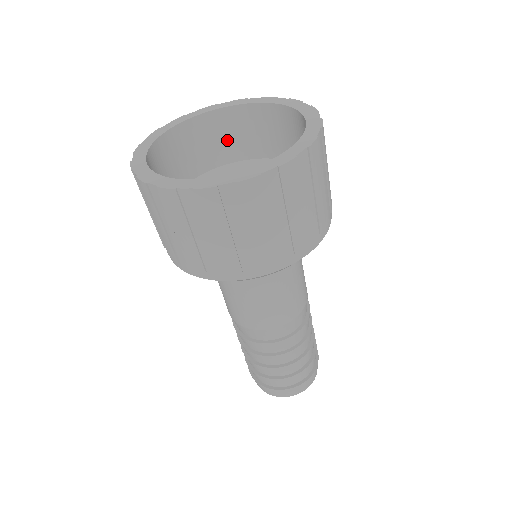
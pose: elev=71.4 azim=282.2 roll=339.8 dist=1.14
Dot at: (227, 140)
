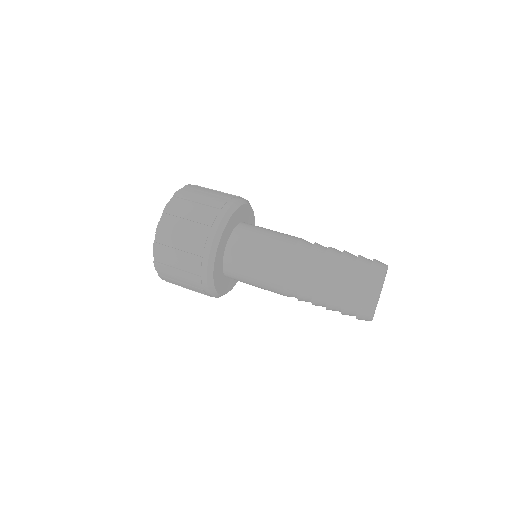
Dot at: occluded
